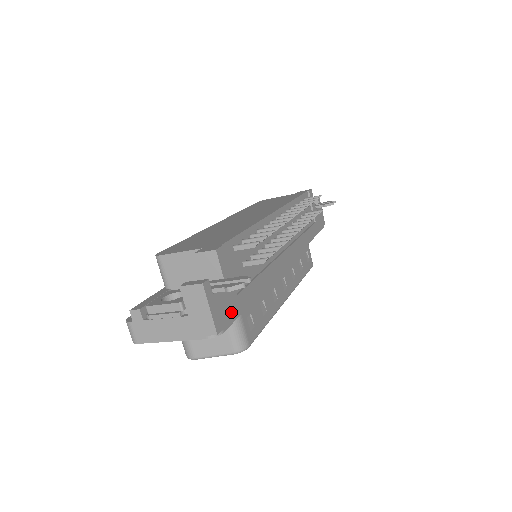
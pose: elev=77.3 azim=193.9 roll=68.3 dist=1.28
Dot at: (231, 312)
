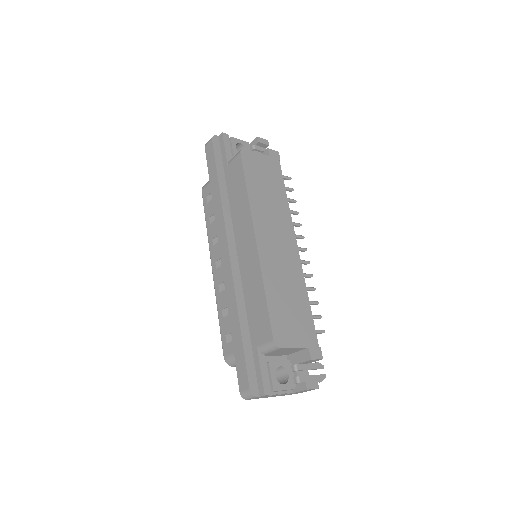
Dot at: occluded
